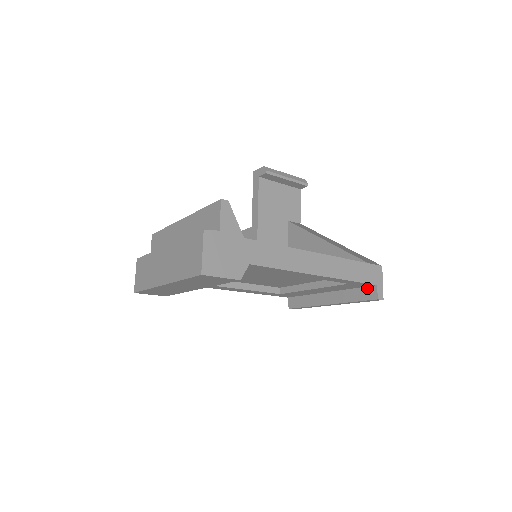
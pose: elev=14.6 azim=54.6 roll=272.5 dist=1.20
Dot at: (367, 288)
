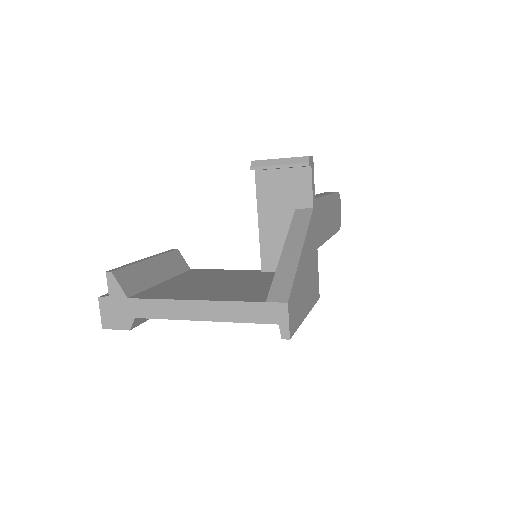
Dot at: occluded
